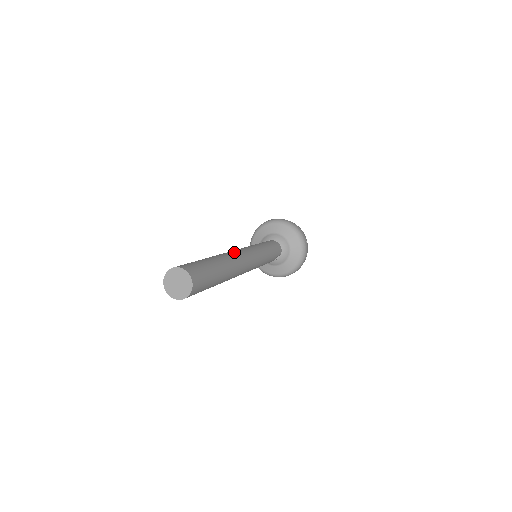
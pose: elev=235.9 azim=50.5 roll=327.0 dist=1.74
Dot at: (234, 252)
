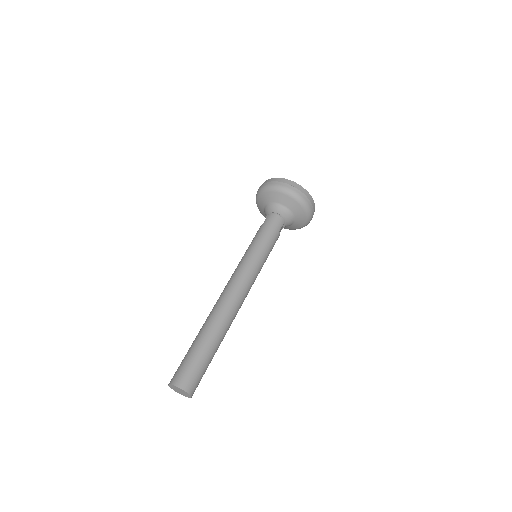
Dot at: (222, 298)
